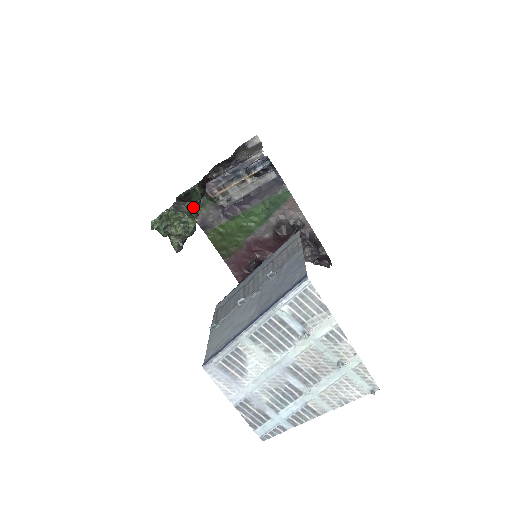
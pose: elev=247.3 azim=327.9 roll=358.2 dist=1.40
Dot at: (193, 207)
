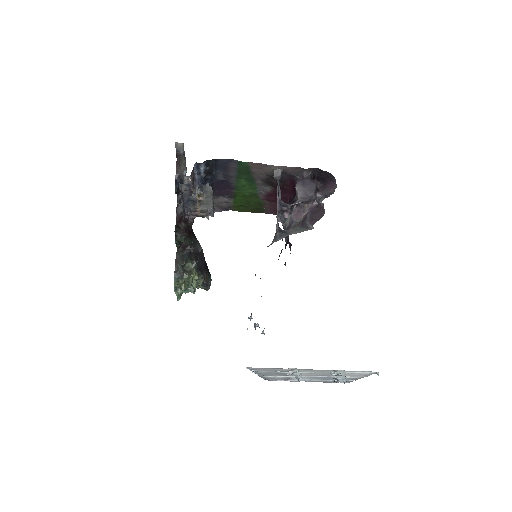
Dot at: (186, 264)
